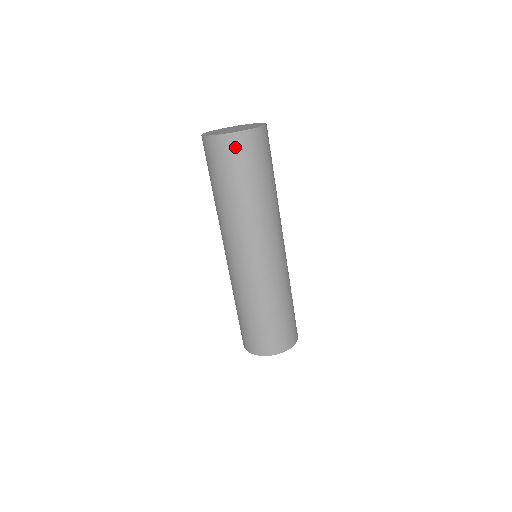
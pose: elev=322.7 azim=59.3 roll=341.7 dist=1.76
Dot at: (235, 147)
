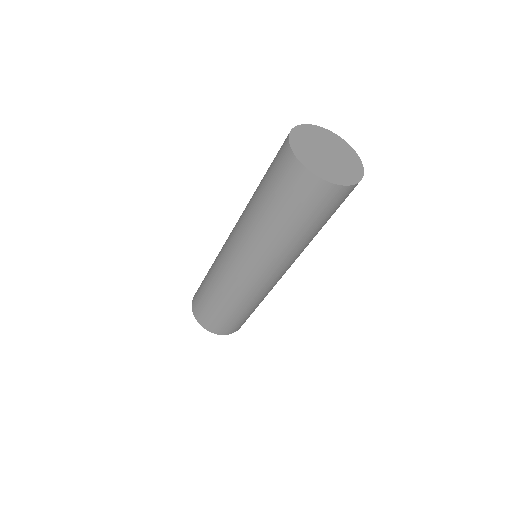
Dot at: (334, 198)
